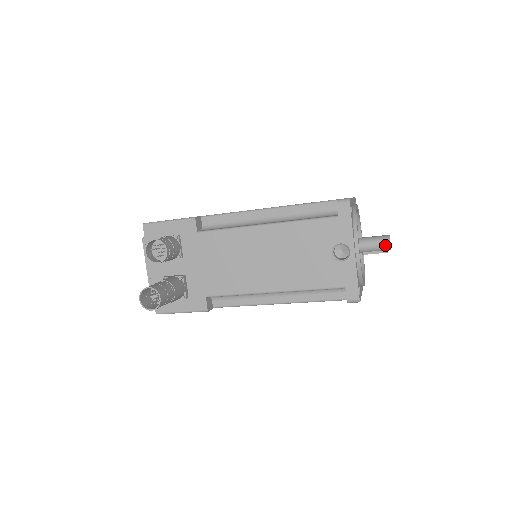
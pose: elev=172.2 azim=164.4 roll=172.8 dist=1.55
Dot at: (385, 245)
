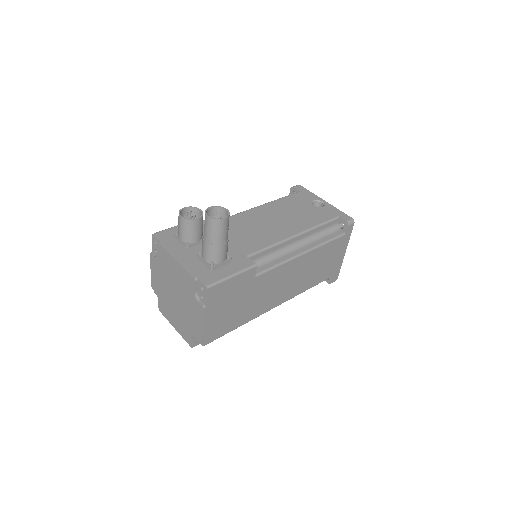
Dot at: occluded
